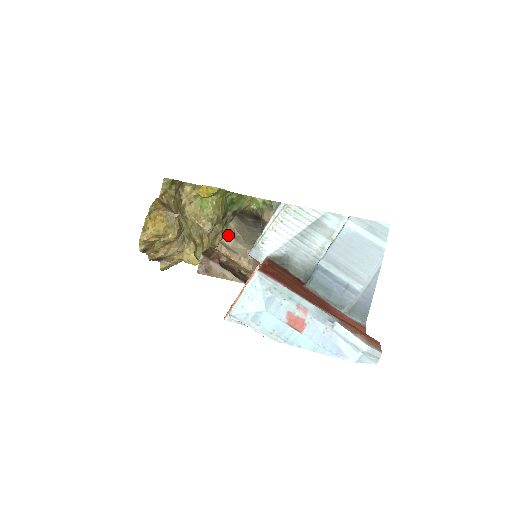
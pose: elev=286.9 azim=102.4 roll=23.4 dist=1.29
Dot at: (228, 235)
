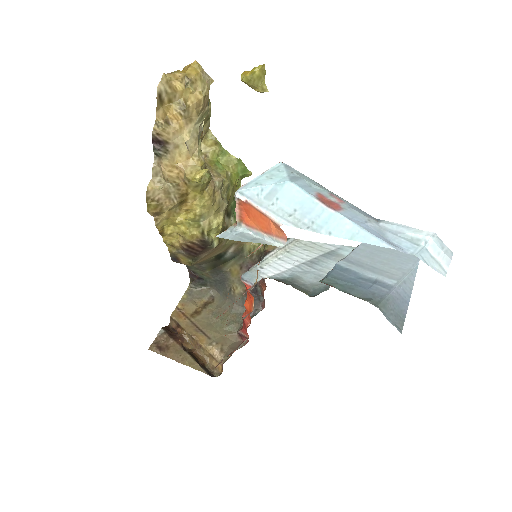
Dot at: (204, 316)
